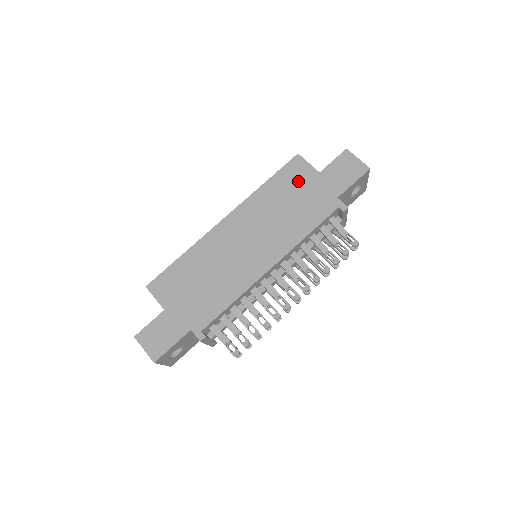
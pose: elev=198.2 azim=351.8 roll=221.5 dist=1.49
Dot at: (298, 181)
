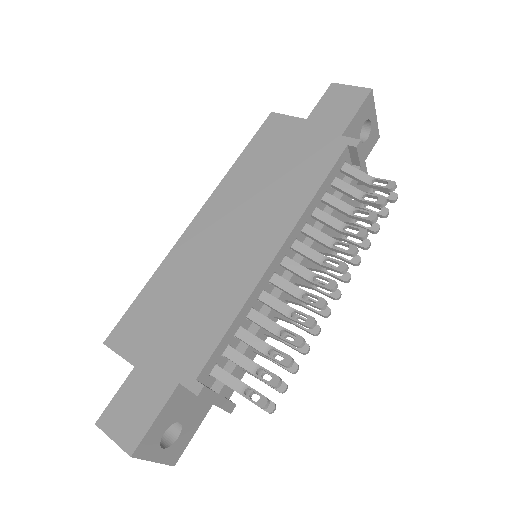
Dot at: (281, 139)
